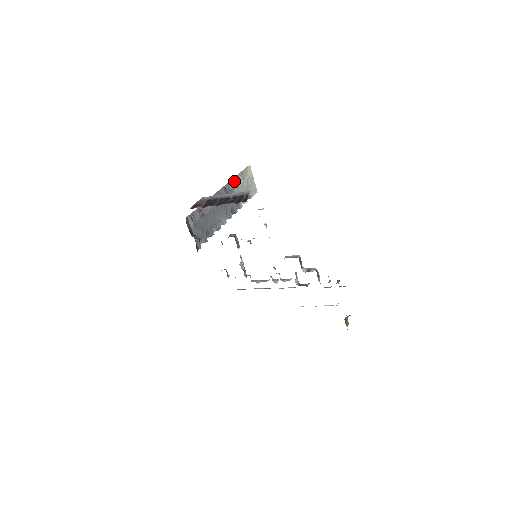
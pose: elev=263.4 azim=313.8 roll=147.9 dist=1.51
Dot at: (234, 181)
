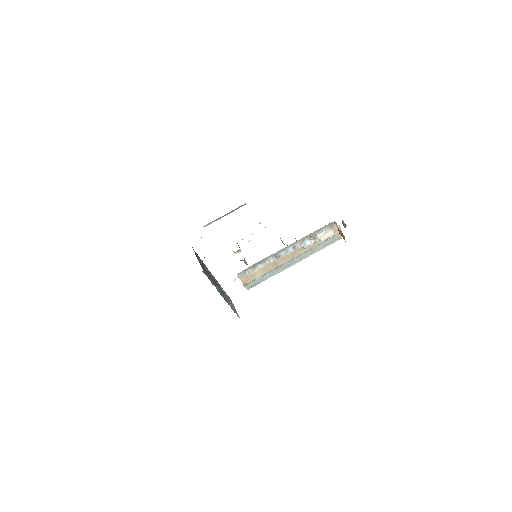
Dot at: (221, 288)
